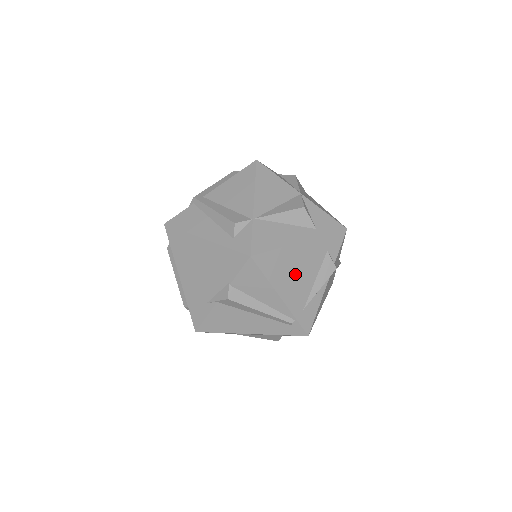
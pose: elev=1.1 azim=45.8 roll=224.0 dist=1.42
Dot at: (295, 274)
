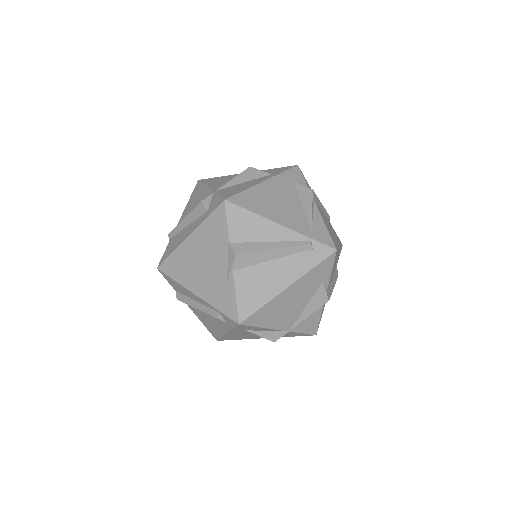
Dot at: (278, 205)
